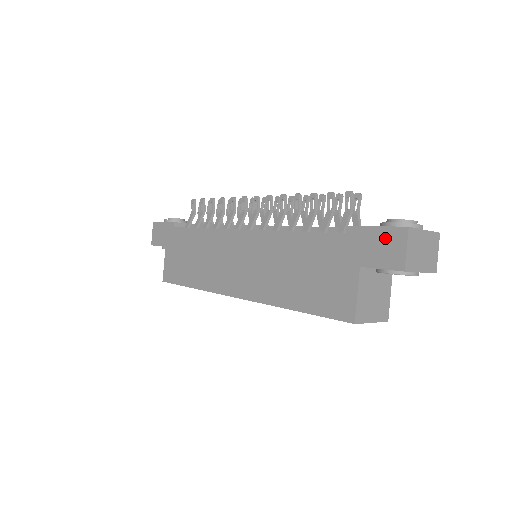
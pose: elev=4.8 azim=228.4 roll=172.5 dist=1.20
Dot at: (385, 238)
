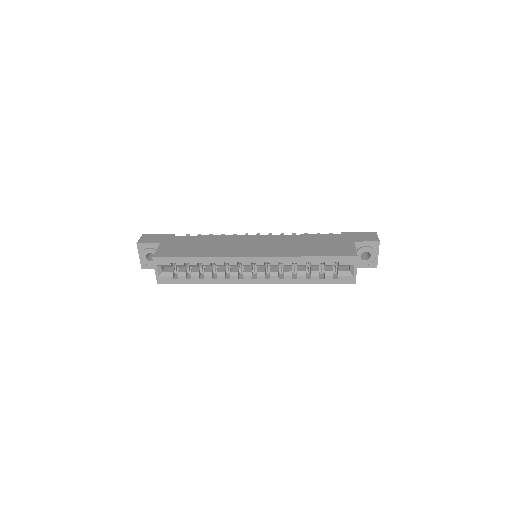
Dot at: (365, 234)
